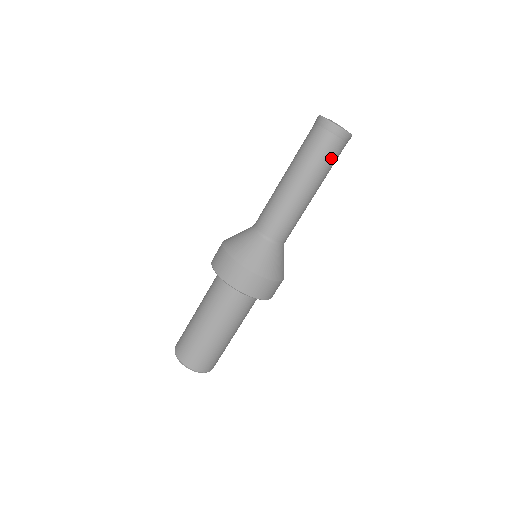
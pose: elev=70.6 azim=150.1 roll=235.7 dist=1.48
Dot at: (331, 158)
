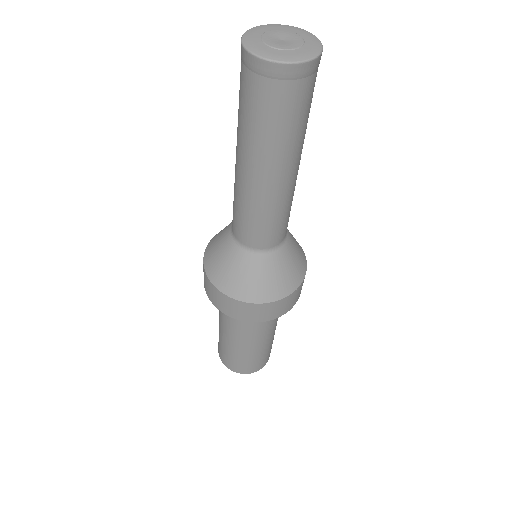
Dot at: (281, 118)
